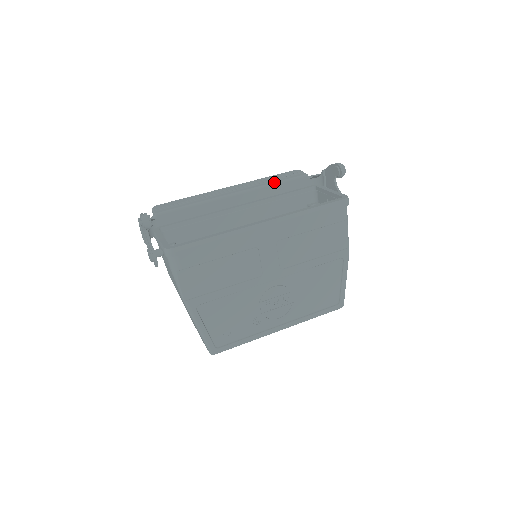
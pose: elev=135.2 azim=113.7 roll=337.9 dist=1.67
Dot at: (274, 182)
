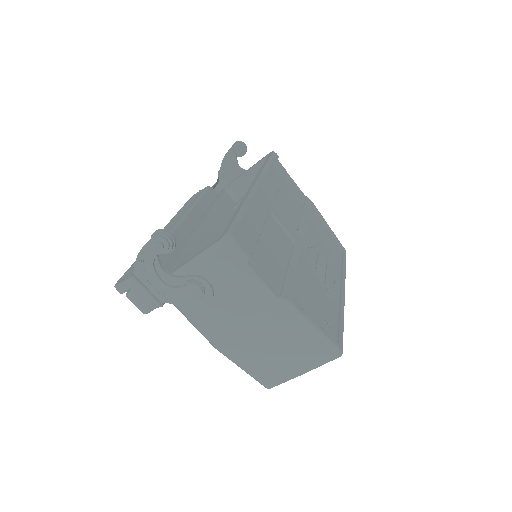
Dot at: (195, 201)
